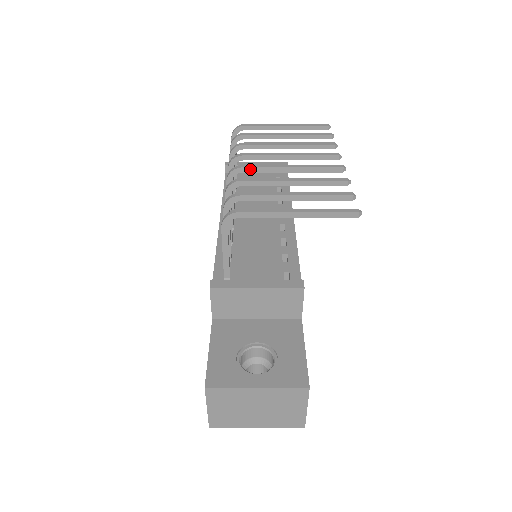
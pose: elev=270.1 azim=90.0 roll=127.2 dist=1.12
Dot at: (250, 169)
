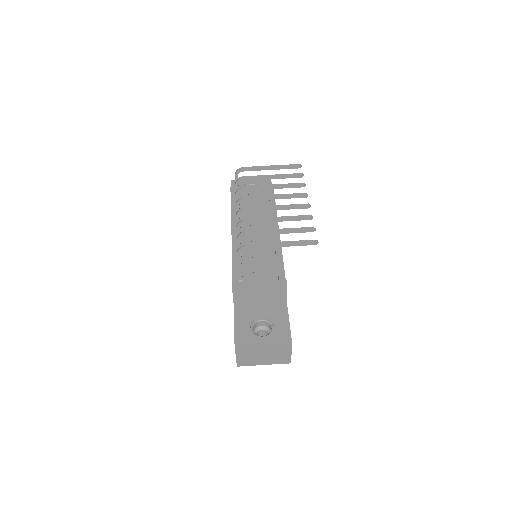
Dot at: (250, 210)
